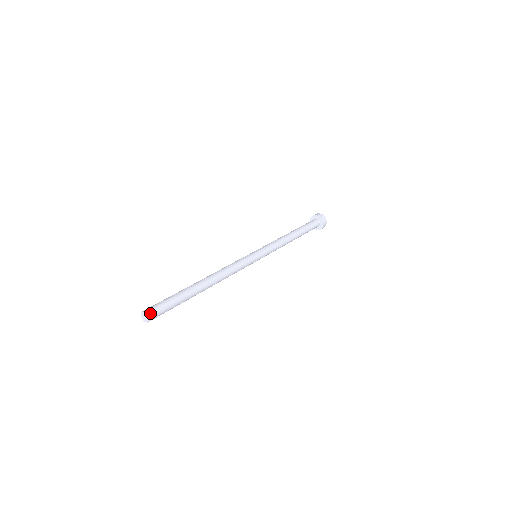
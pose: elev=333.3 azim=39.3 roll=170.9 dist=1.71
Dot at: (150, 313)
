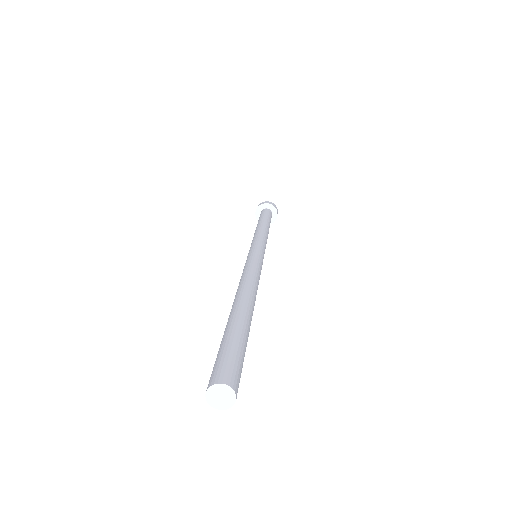
Dot at: (237, 387)
